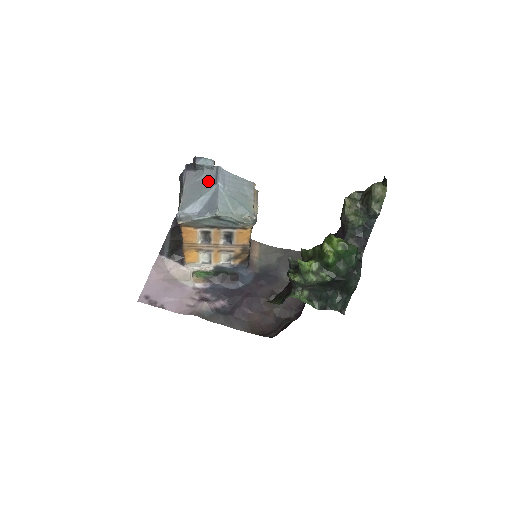
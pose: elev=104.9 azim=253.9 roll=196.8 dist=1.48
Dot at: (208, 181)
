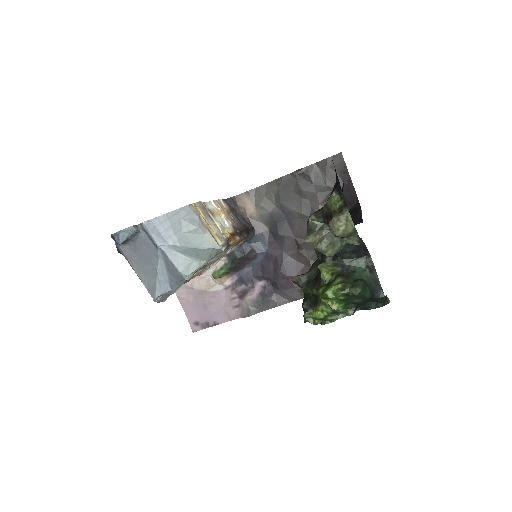
Dot at: (147, 248)
